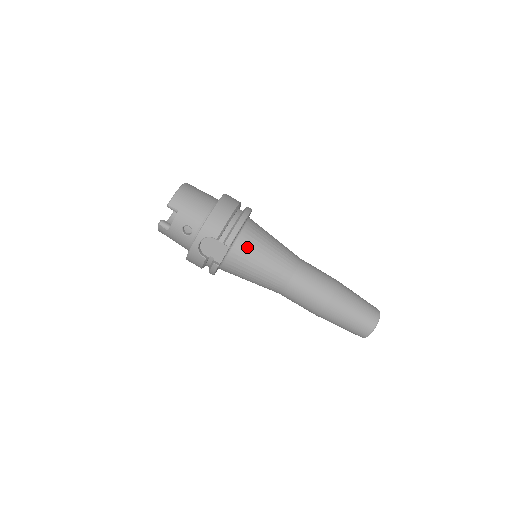
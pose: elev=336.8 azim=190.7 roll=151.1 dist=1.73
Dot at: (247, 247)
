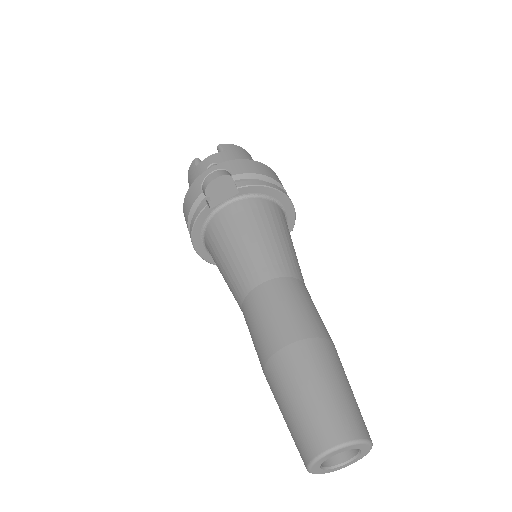
Dot at: (256, 211)
